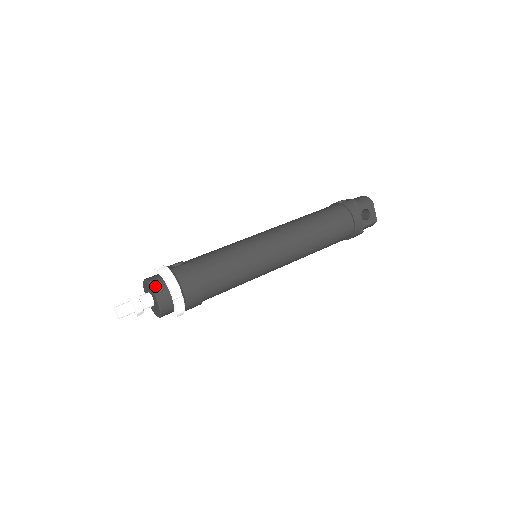
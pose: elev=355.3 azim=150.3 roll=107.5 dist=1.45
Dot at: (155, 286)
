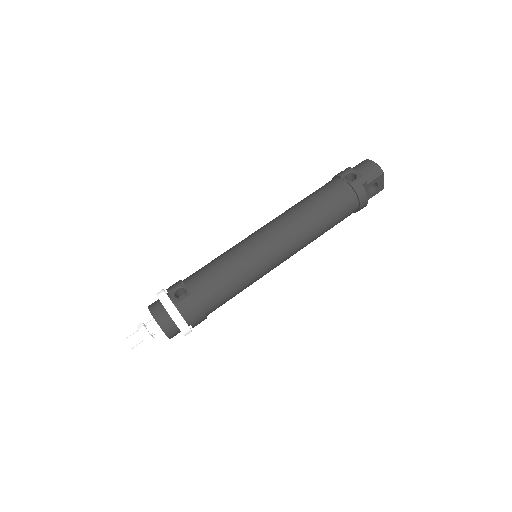
Dot at: (163, 325)
